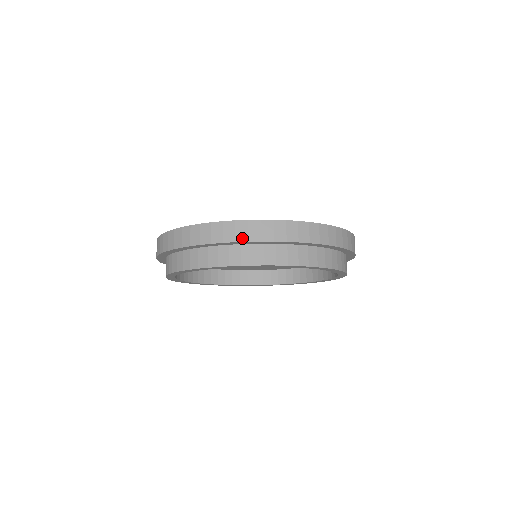
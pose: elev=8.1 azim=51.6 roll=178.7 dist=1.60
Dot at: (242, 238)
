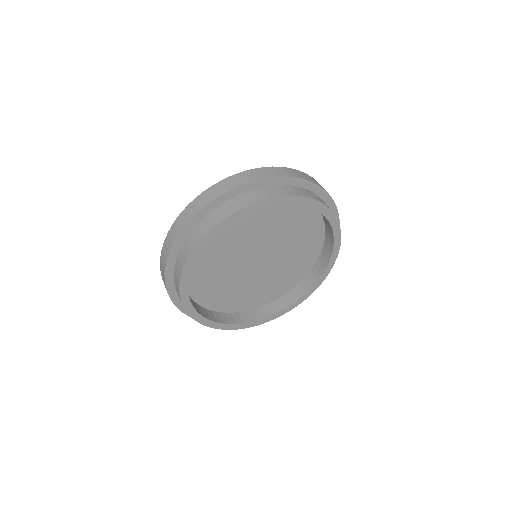
Dot at: (284, 175)
